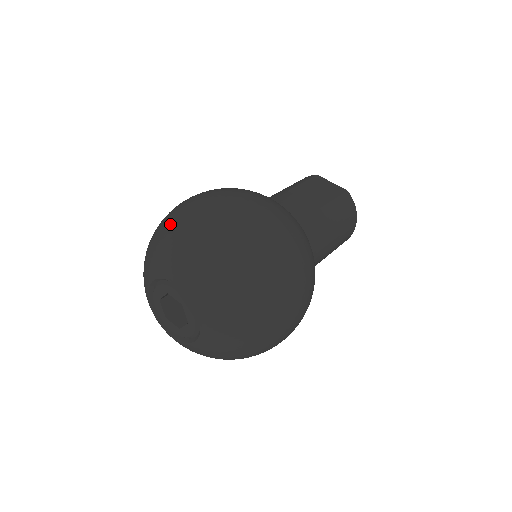
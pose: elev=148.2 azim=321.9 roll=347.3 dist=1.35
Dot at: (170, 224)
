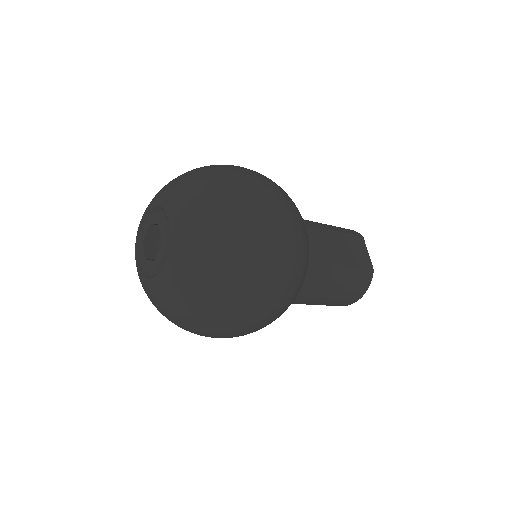
Dot at: (208, 175)
